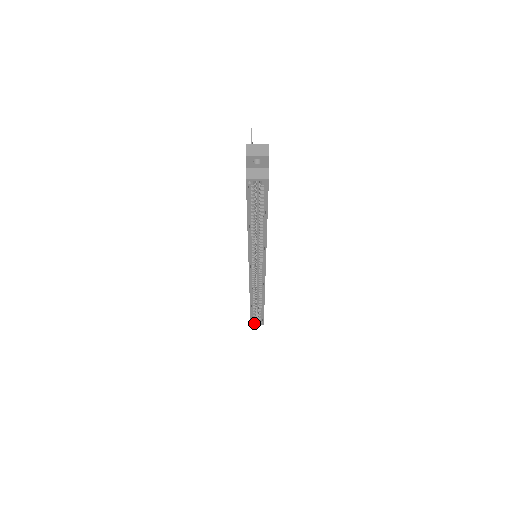
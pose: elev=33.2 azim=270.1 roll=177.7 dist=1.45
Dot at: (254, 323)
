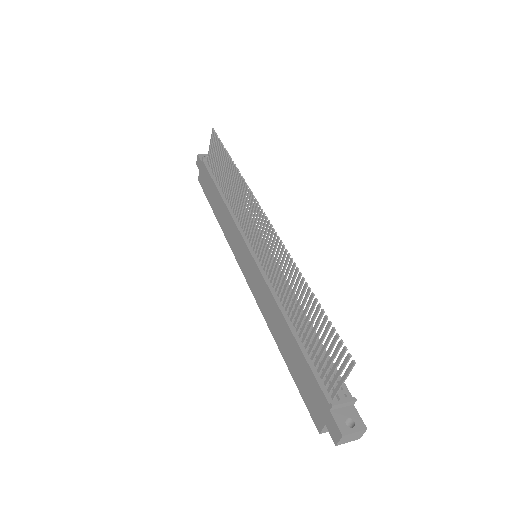
Dot at: occluded
